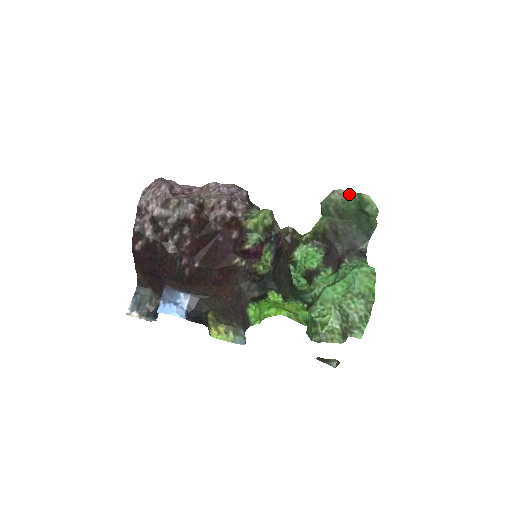
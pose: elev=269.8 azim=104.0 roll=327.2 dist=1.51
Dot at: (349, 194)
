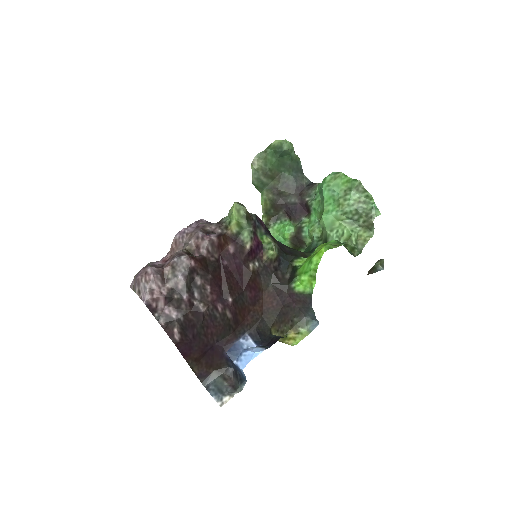
Dot at: (263, 154)
